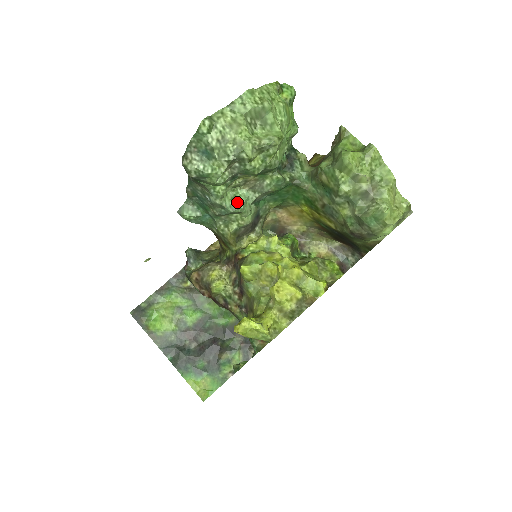
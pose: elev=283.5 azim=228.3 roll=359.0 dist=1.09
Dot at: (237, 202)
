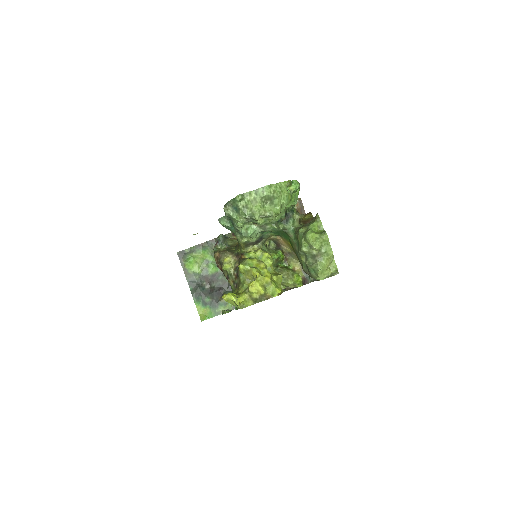
Dot at: (248, 232)
